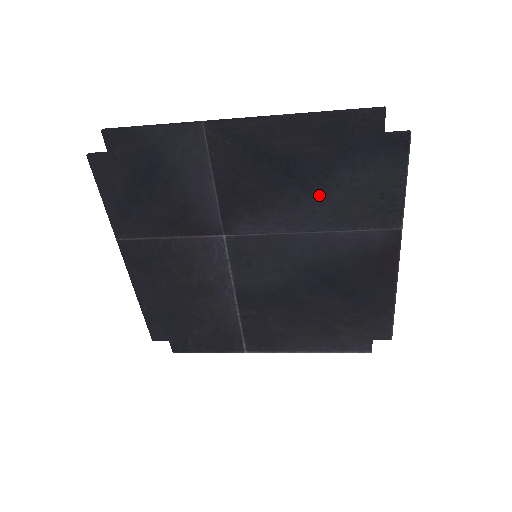
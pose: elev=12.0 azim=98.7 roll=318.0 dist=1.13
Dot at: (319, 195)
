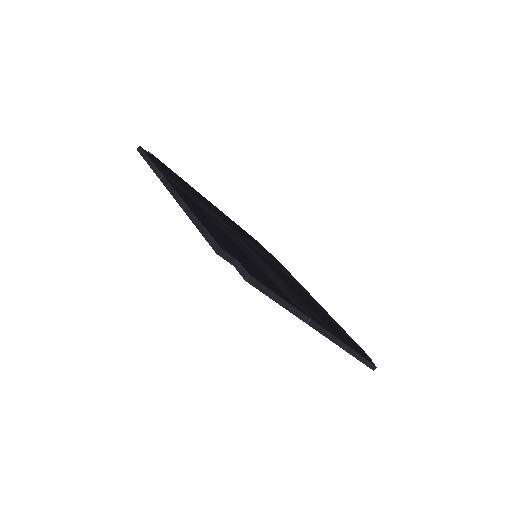
Dot at: occluded
